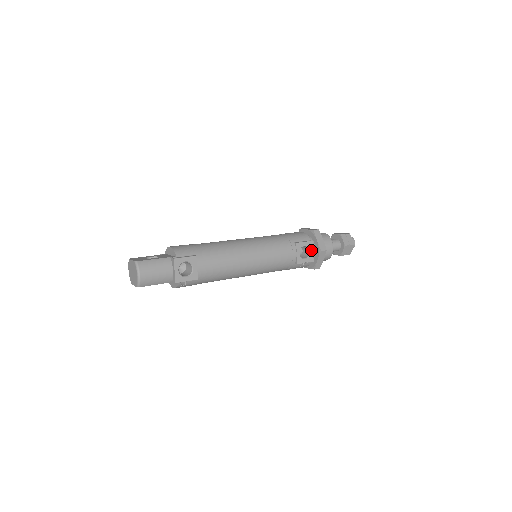
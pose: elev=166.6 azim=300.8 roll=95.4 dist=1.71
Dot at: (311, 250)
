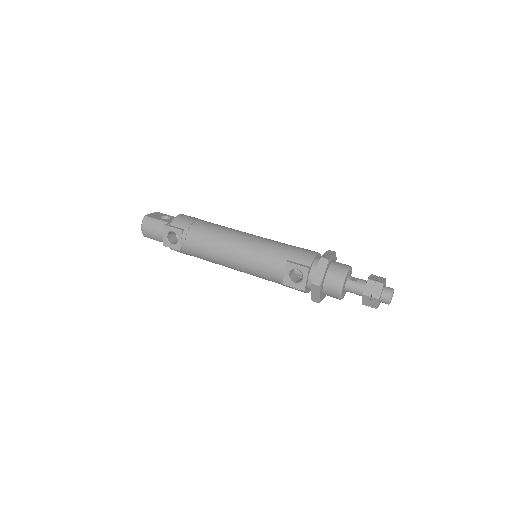
Dot at: (304, 277)
